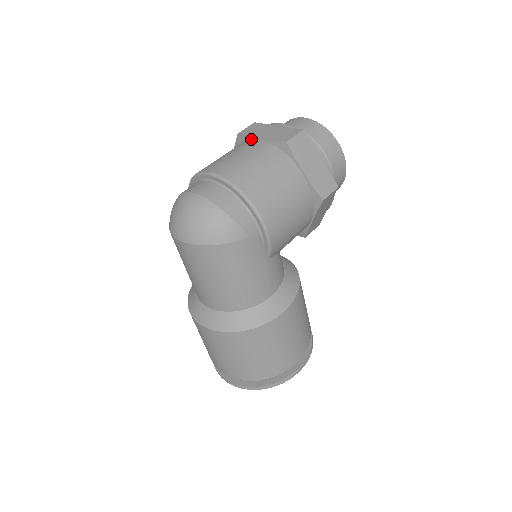
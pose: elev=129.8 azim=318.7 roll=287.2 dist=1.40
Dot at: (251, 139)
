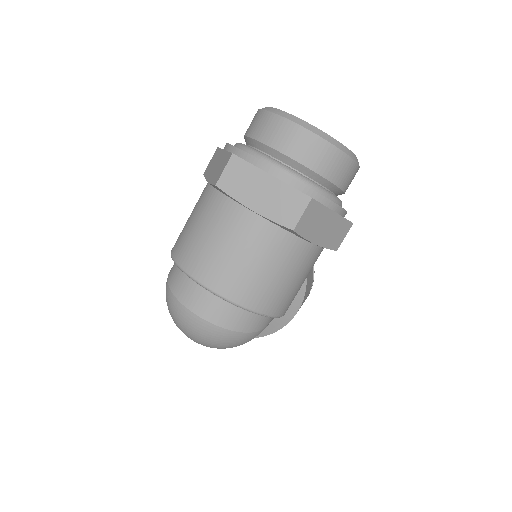
Dot at: (238, 203)
